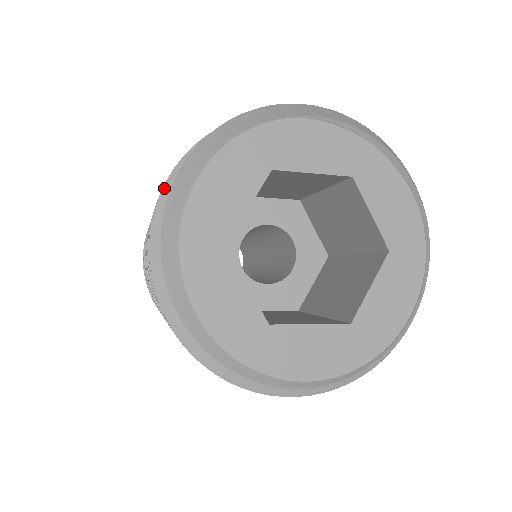
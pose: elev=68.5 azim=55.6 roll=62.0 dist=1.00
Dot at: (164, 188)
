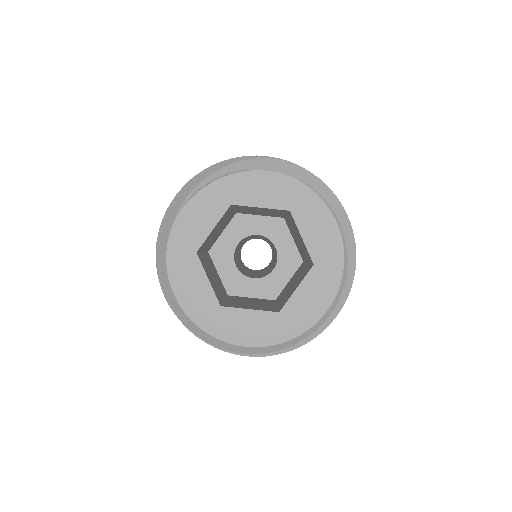
Dot at: occluded
